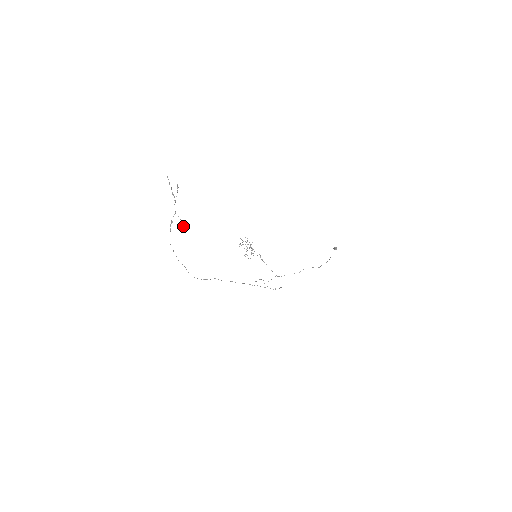
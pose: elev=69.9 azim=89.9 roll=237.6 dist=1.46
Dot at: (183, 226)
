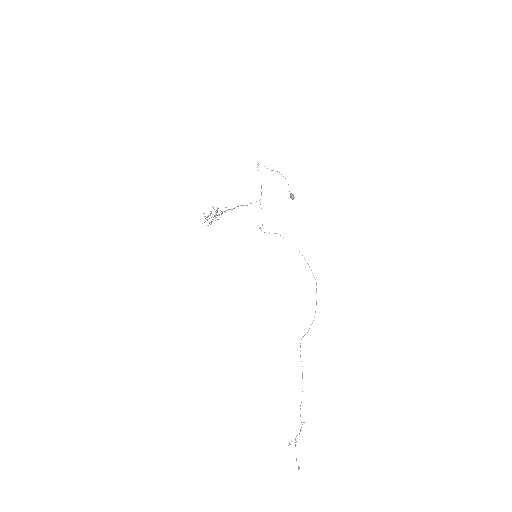
Dot at: occluded
